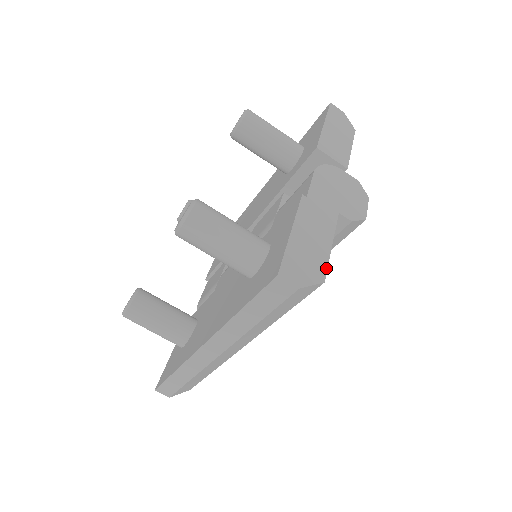
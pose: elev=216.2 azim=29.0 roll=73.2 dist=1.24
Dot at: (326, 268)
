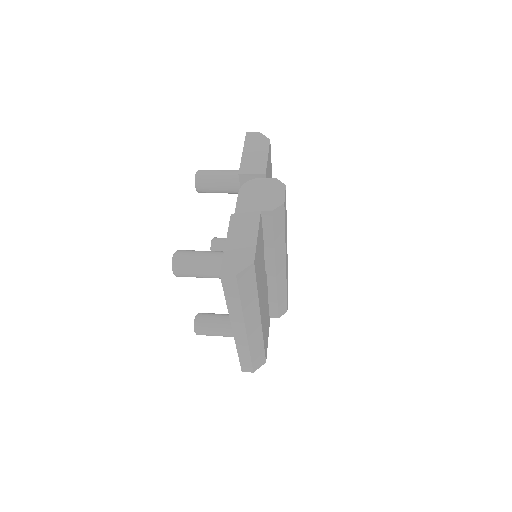
Dot at: (254, 253)
